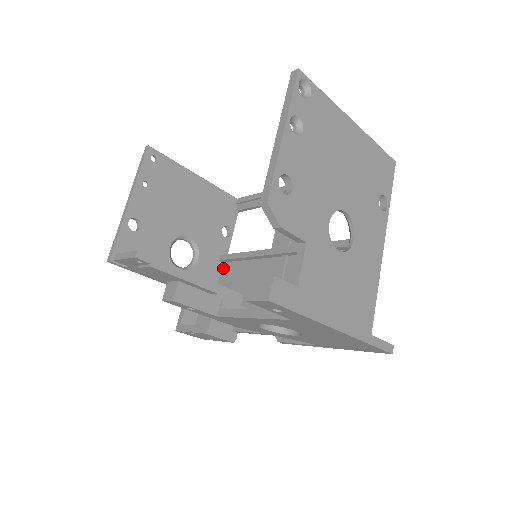
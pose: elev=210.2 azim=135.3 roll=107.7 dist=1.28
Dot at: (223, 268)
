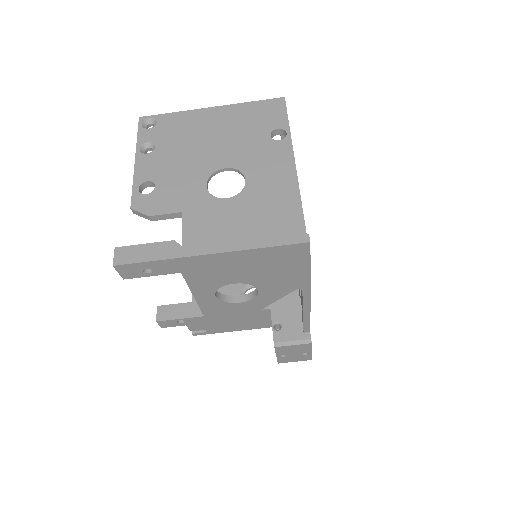
Dot at: (298, 289)
